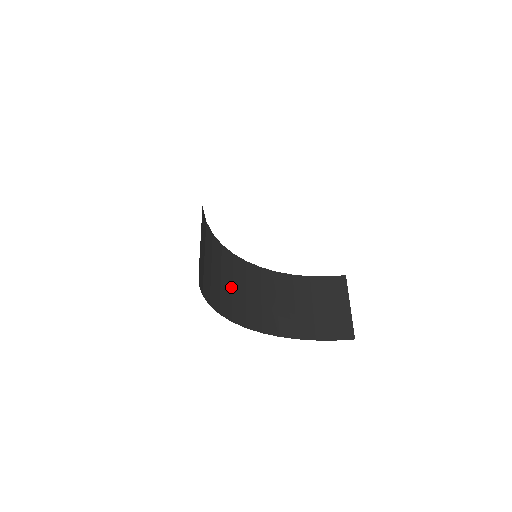
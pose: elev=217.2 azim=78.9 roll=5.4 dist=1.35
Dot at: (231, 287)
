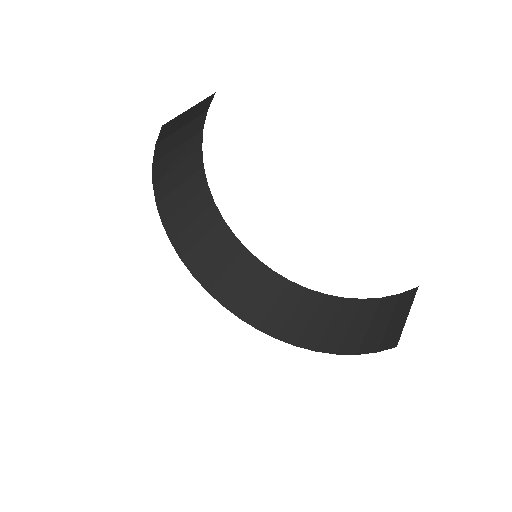
Dot at: (272, 304)
